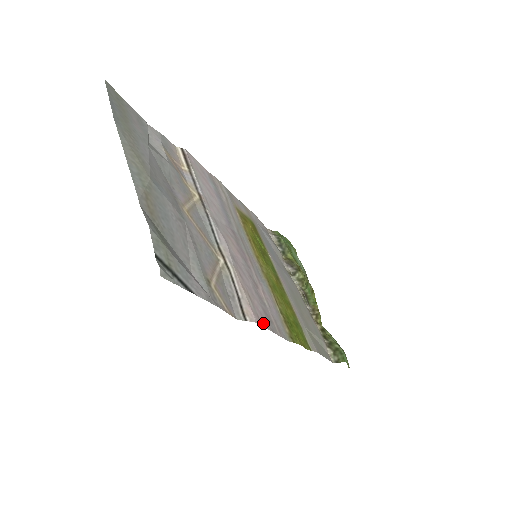
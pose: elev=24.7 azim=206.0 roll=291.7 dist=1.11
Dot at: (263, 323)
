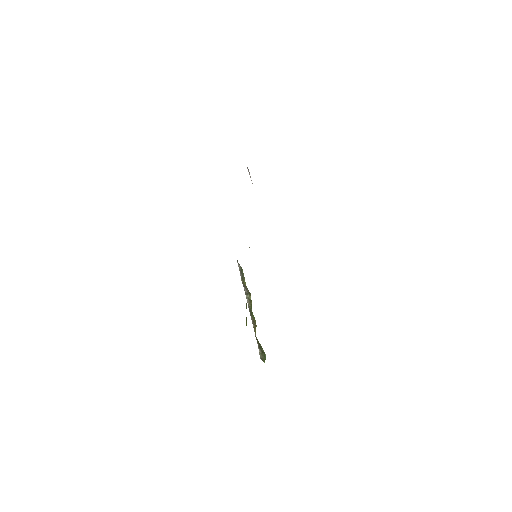
Dot at: occluded
